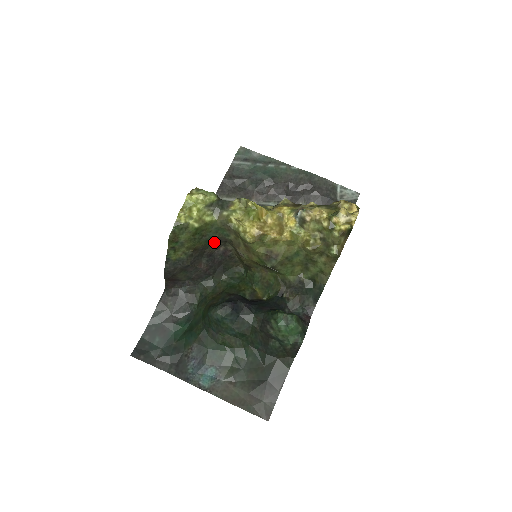
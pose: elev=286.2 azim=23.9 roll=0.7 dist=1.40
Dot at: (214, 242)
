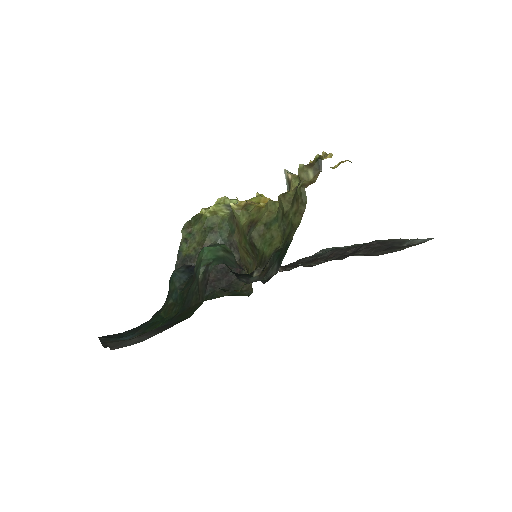
Dot at: occluded
